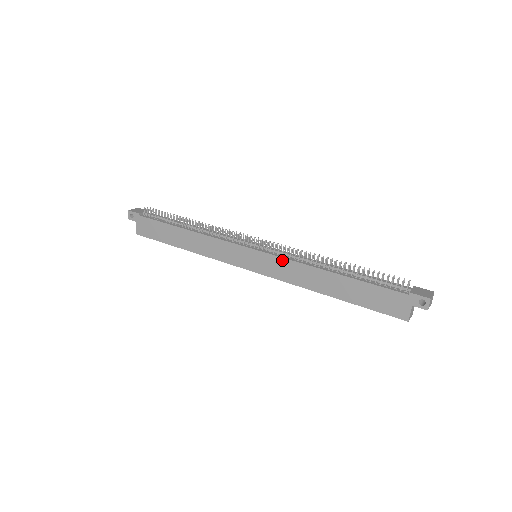
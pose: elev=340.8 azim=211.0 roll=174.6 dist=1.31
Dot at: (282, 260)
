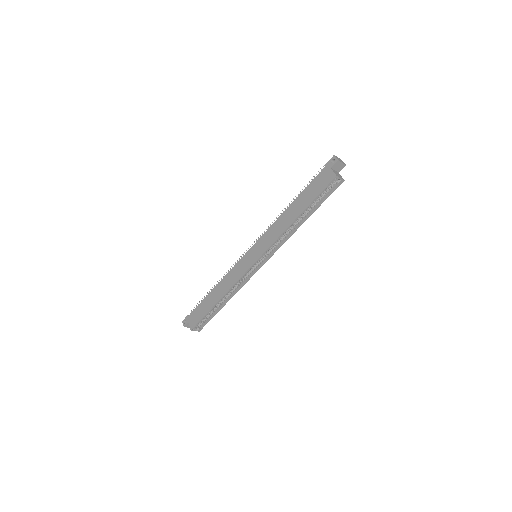
Dot at: (265, 234)
